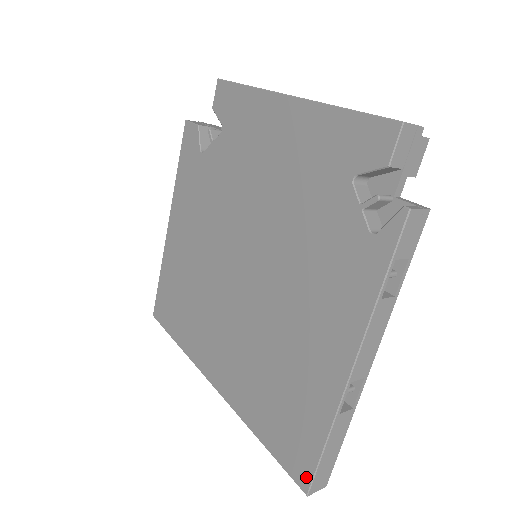
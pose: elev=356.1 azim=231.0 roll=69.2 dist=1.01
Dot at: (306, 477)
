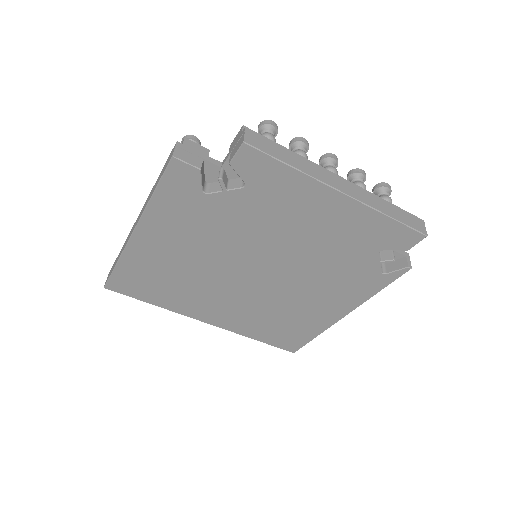
Dot at: (296, 348)
